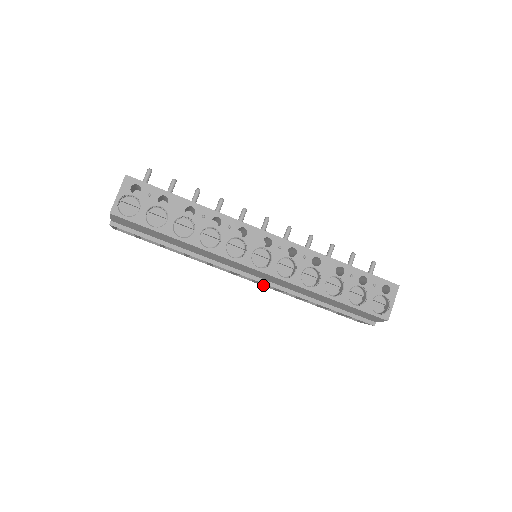
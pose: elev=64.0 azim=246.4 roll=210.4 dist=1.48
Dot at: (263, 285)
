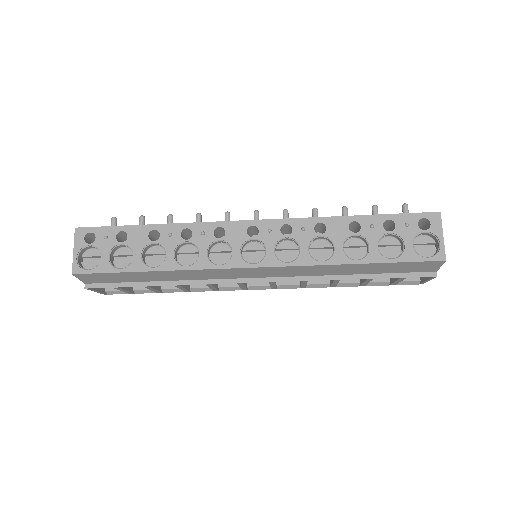
Dot at: (286, 288)
